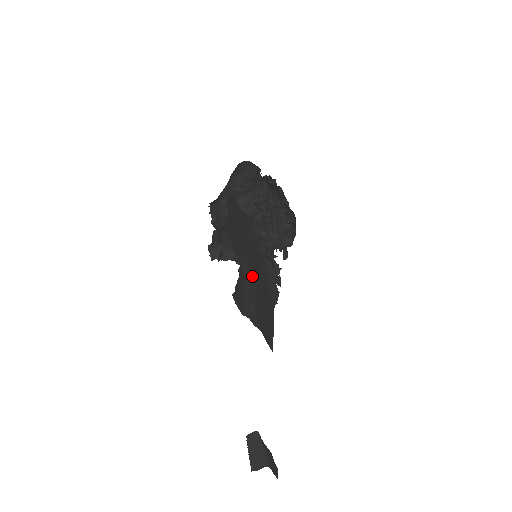
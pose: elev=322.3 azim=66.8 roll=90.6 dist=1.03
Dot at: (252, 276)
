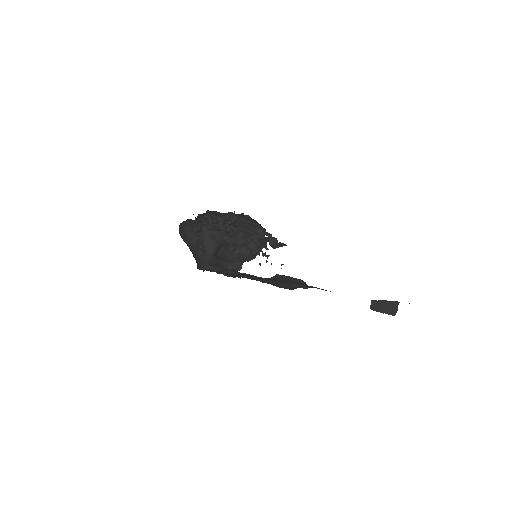
Dot at: (274, 281)
